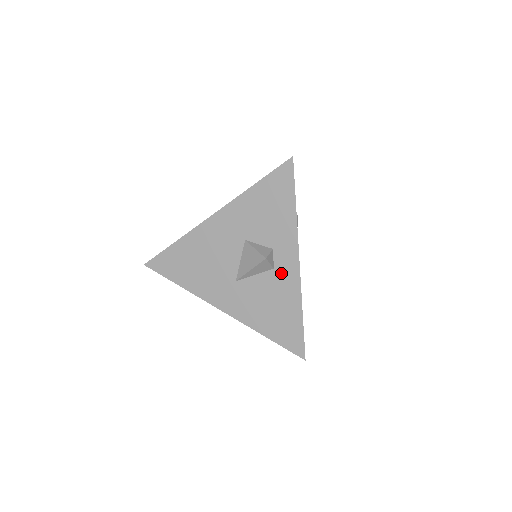
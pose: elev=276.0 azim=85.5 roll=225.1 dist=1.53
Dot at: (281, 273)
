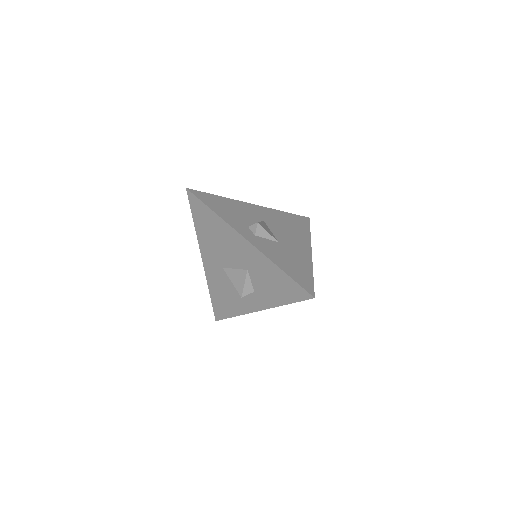
Dot at: (246, 299)
